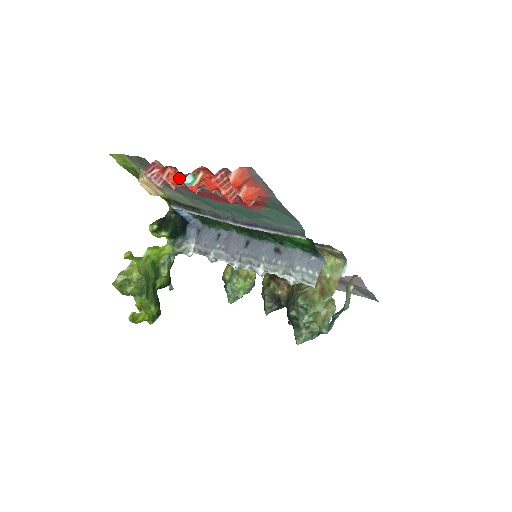
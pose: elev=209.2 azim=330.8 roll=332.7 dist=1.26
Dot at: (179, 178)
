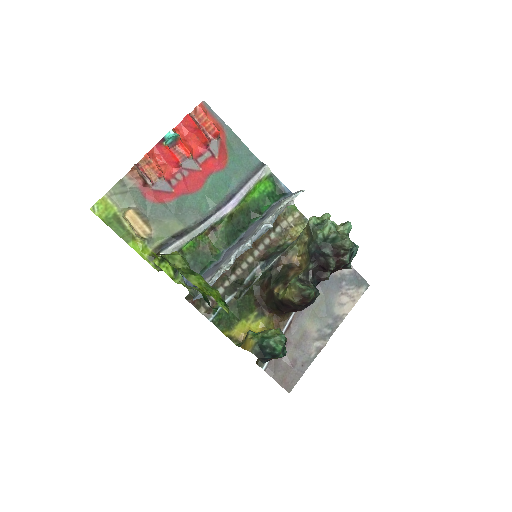
Dot at: (165, 142)
